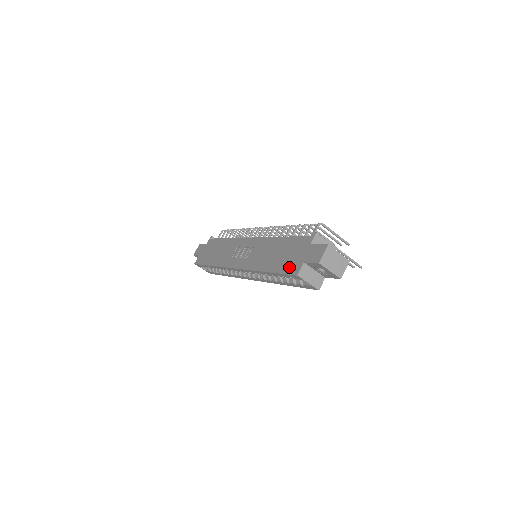
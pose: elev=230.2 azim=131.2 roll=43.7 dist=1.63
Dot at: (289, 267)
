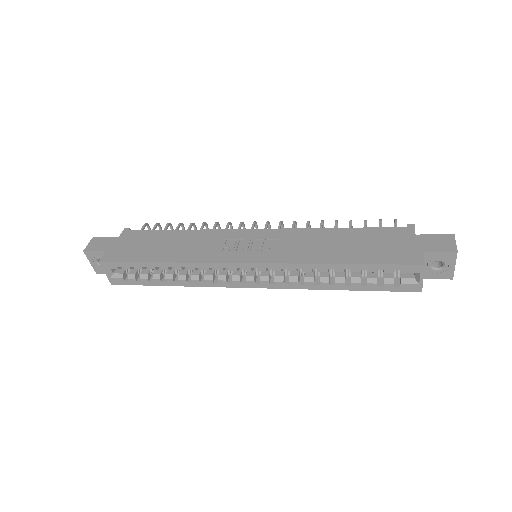
Dot at: (396, 257)
